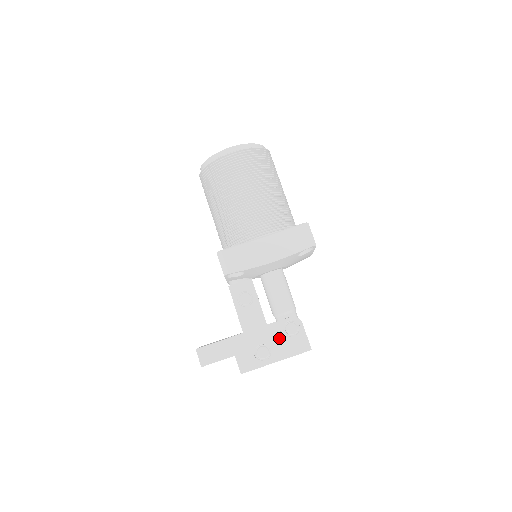
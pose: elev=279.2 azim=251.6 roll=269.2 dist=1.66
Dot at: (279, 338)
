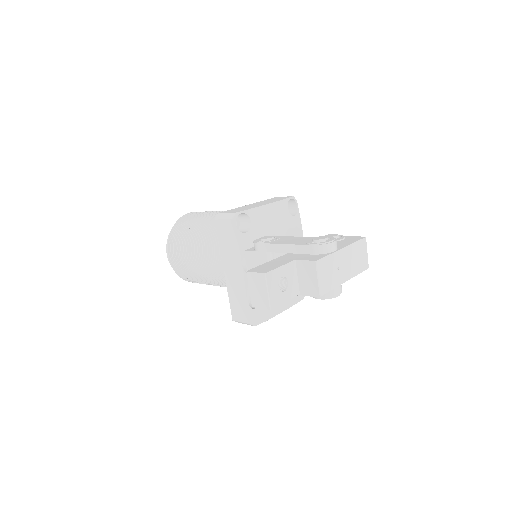
Dot at: occluded
